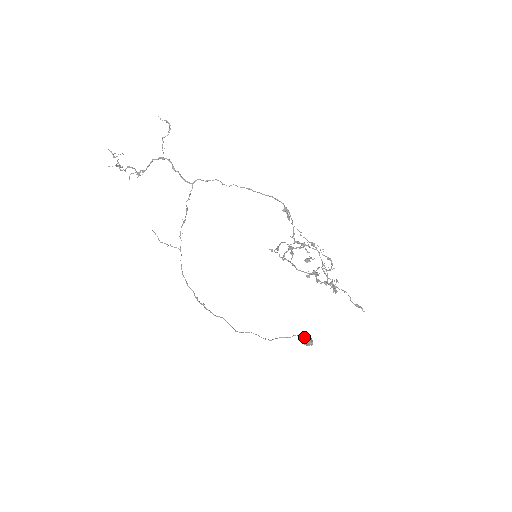
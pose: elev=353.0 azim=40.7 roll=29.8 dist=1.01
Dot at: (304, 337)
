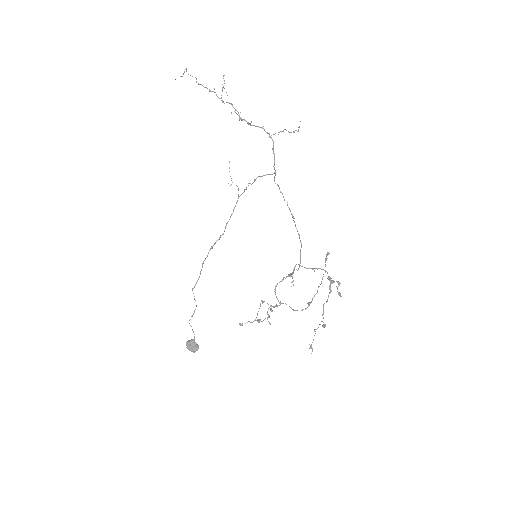
Dot at: occluded
